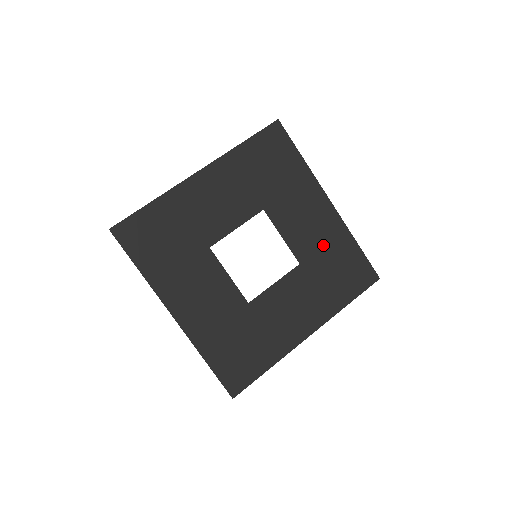
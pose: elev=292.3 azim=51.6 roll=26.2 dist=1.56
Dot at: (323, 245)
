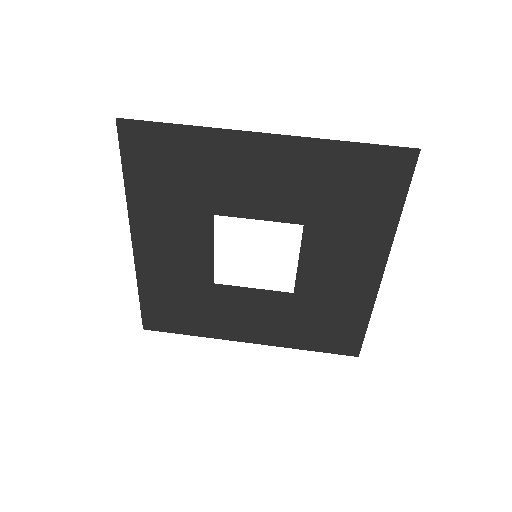
Dot at: (333, 297)
